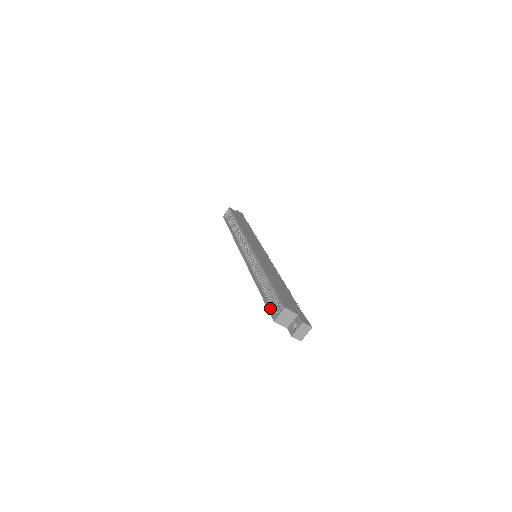
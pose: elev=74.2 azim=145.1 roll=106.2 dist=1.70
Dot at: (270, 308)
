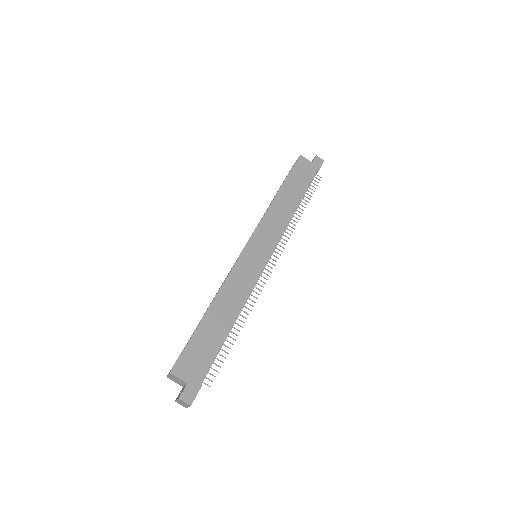
Dot at: occluded
